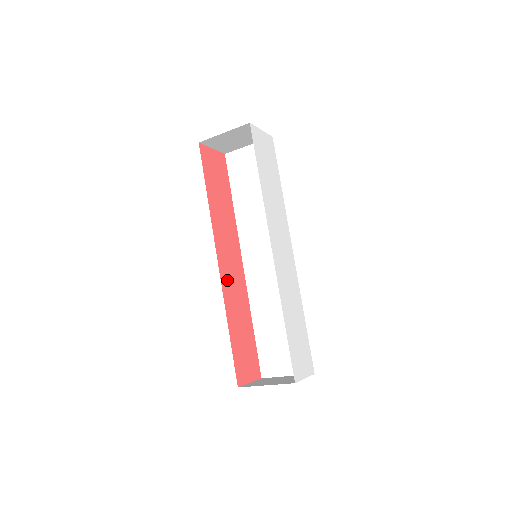
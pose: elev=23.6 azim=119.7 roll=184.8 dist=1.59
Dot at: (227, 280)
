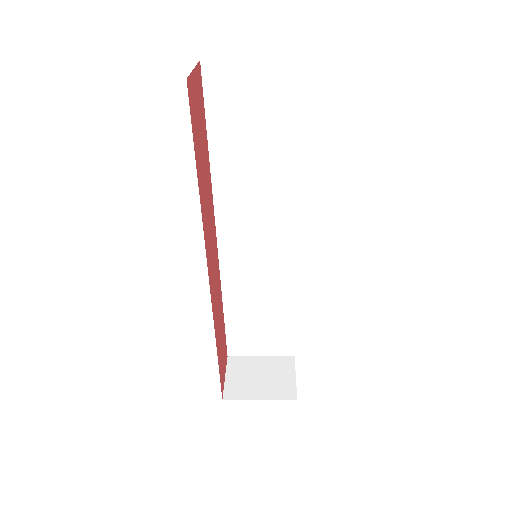
Dot at: (213, 289)
